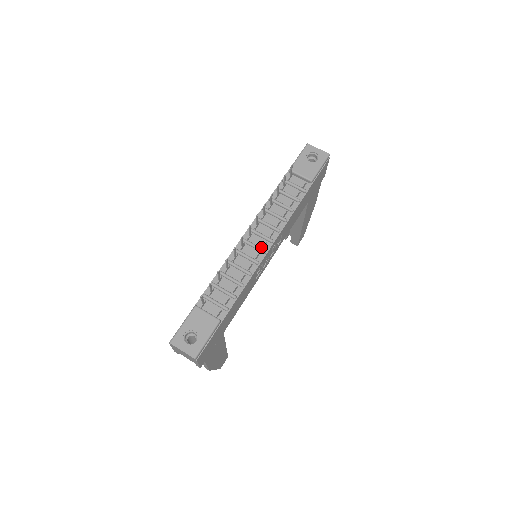
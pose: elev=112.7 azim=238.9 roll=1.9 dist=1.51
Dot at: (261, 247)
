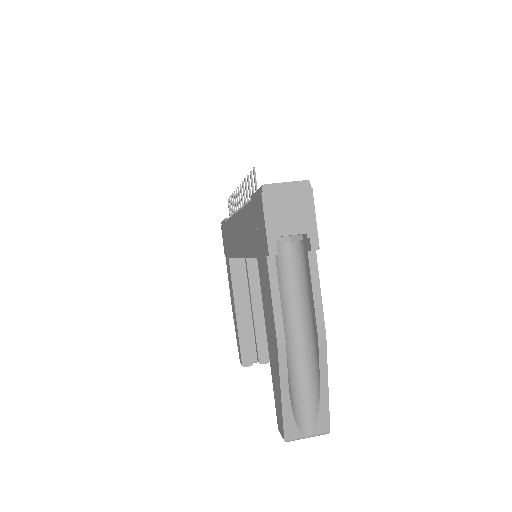
Dot at: occluded
